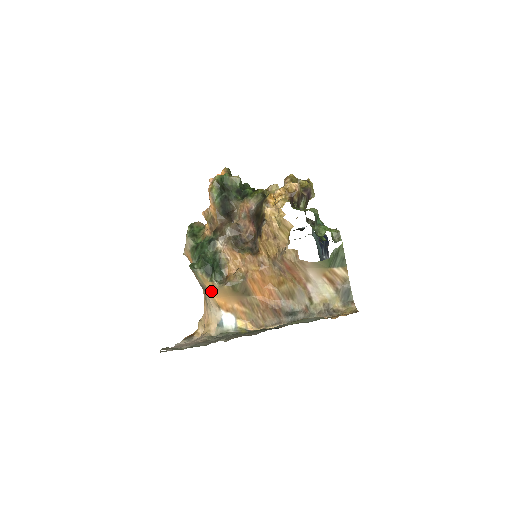
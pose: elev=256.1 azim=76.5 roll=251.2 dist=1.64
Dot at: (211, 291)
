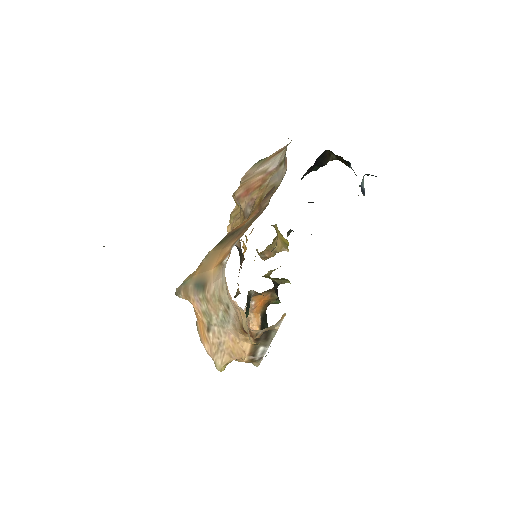
Dot at: (204, 271)
